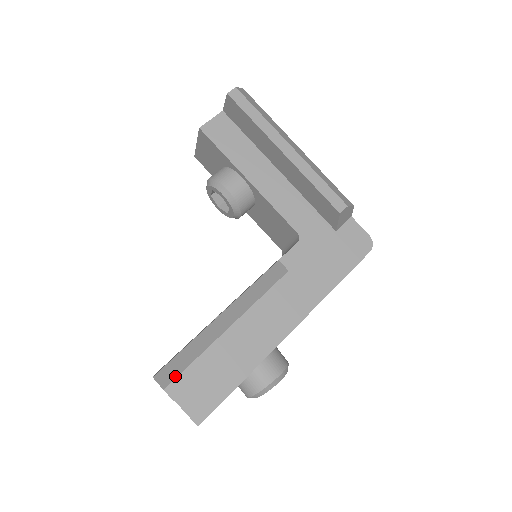
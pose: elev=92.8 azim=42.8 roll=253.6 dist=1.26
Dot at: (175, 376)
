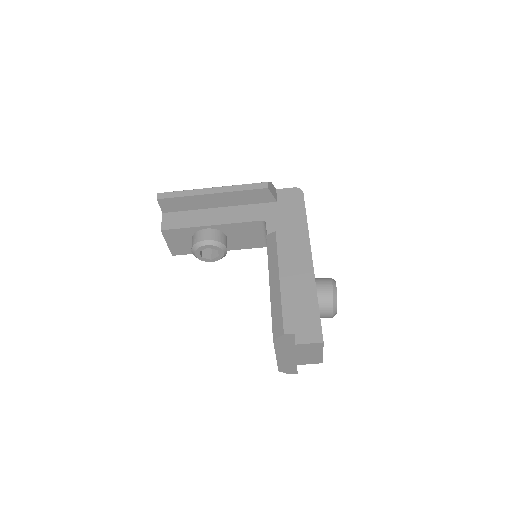
Dot at: (282, 324)
